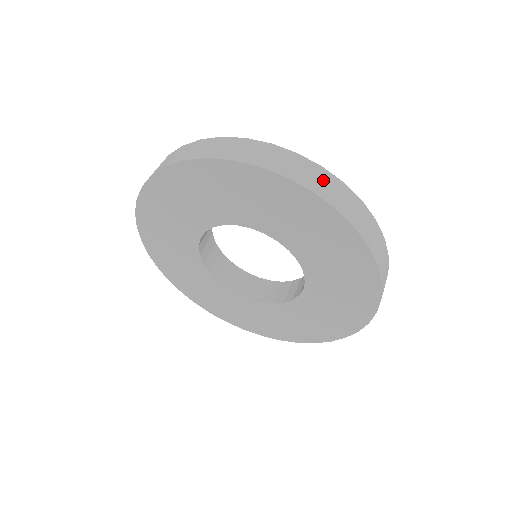
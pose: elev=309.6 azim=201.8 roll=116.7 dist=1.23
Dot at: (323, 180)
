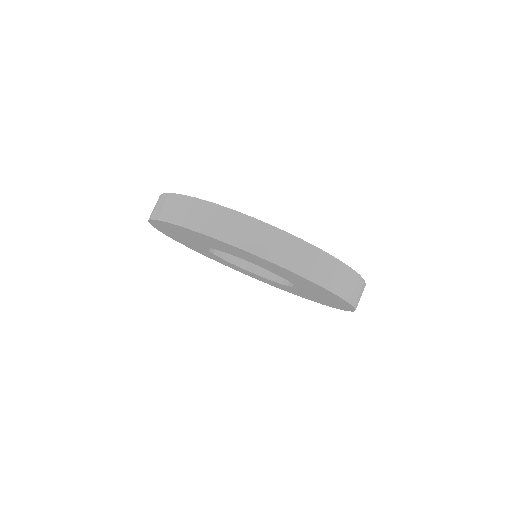
Dot at: (300, 254)
